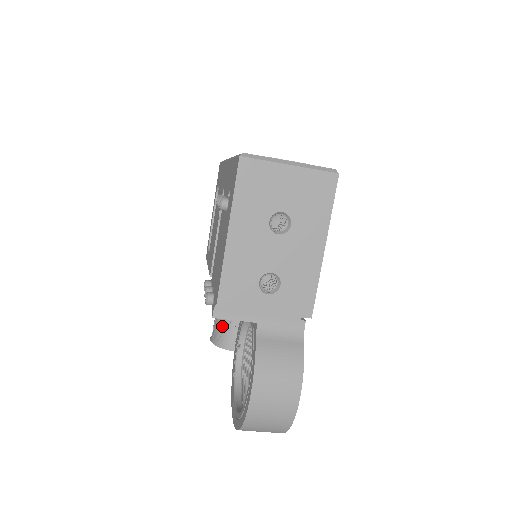
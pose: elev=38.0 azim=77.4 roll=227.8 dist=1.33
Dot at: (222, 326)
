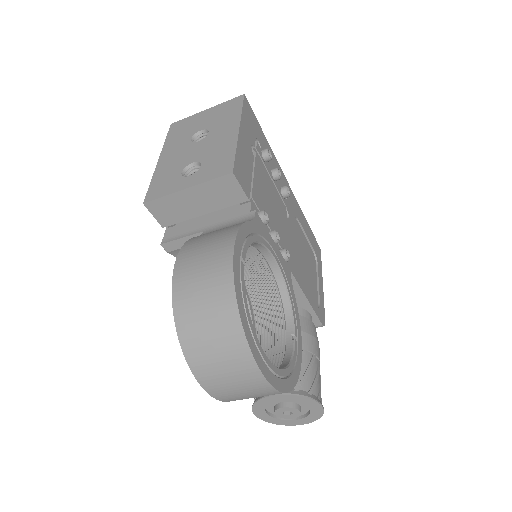
Dot at: occluded
